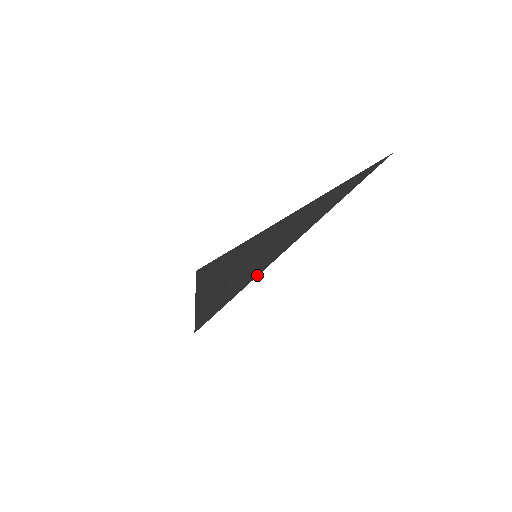
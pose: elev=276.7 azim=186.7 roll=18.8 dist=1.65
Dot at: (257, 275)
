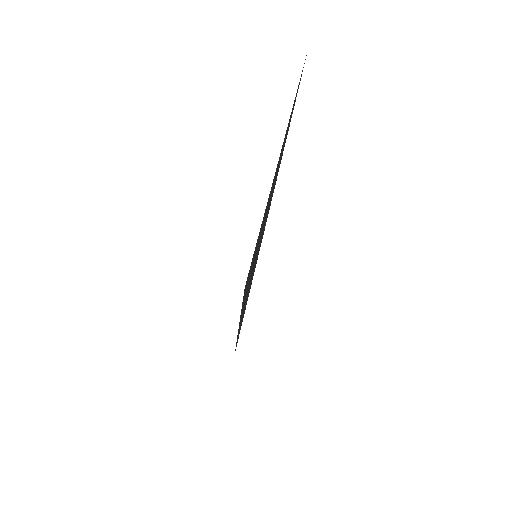
Dot at: occluded
